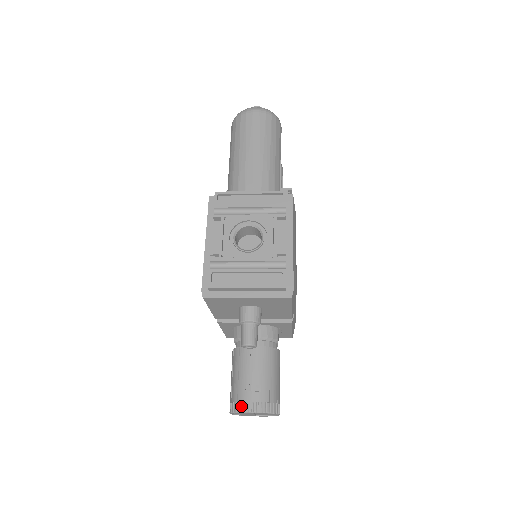
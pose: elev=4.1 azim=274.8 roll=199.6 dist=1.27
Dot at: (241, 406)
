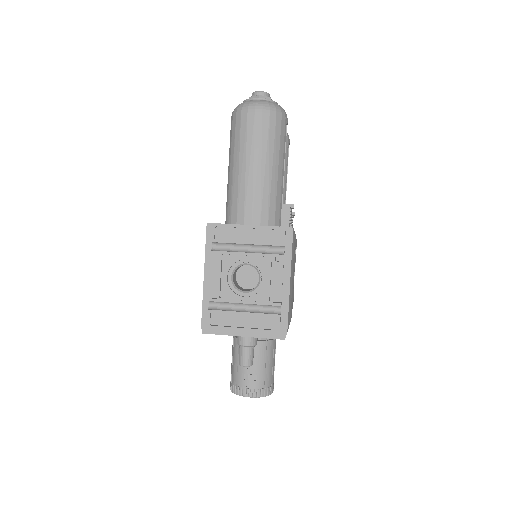
Dot at: (240, 391)
